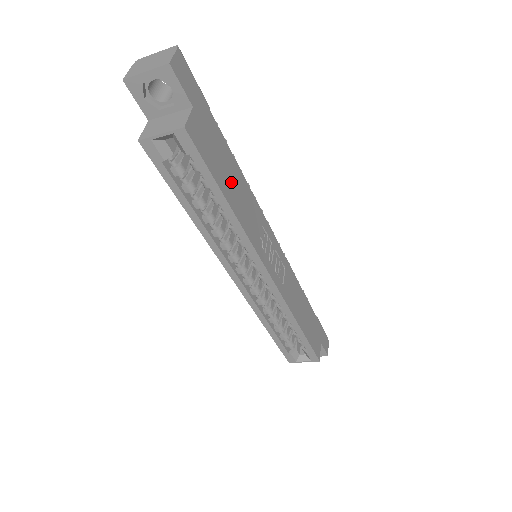
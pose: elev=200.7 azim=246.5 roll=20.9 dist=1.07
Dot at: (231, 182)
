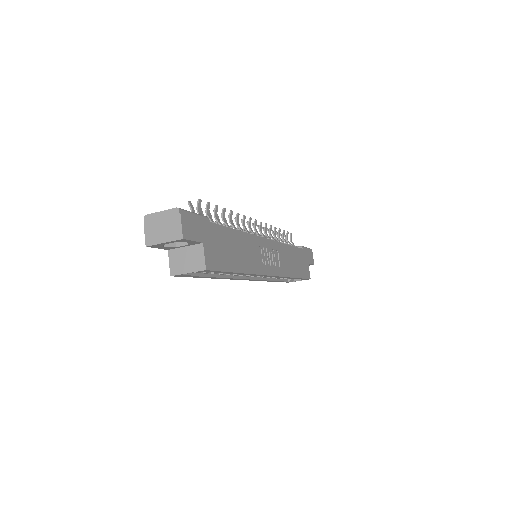
Dot at: (236, 253)
